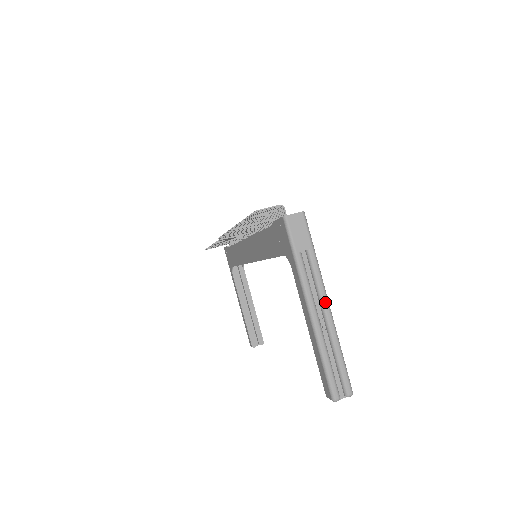
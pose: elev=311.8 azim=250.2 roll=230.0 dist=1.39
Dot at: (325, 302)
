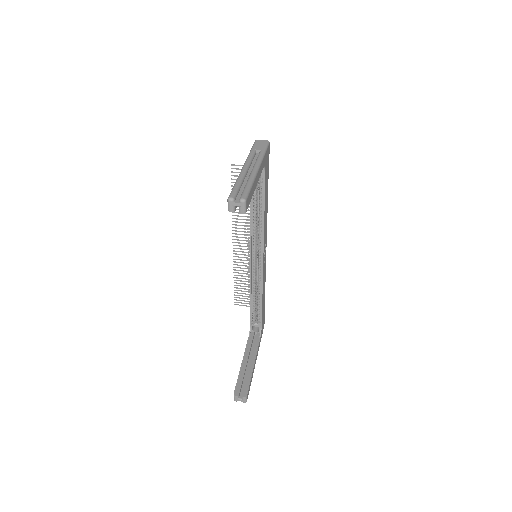
Dot at: (256, 166)
